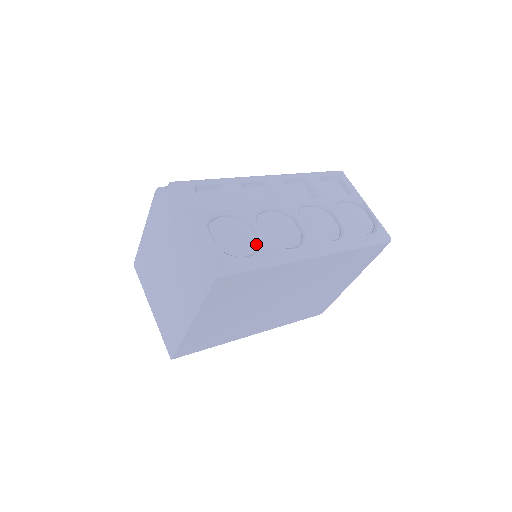
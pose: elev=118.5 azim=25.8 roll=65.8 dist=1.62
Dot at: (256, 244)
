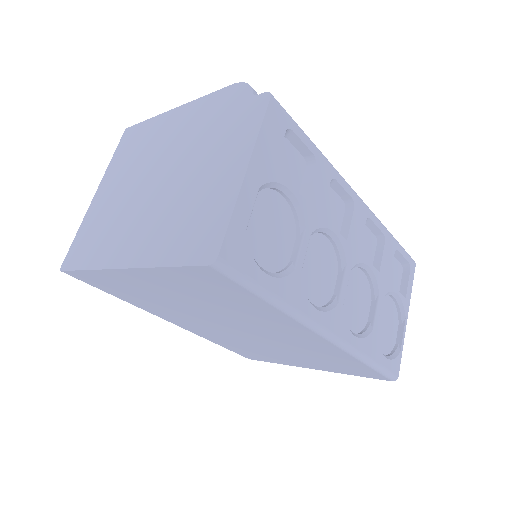
Dot at: (285, 263)
